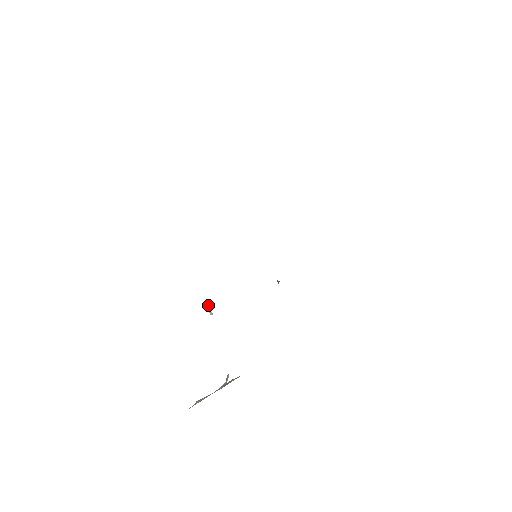
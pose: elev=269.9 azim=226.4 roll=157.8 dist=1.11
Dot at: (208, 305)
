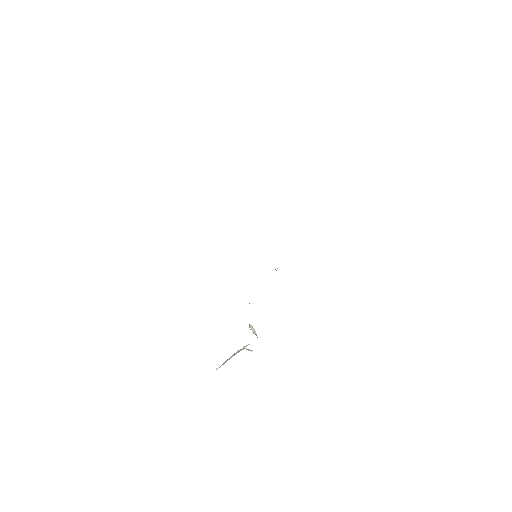
Dot at: occluded
